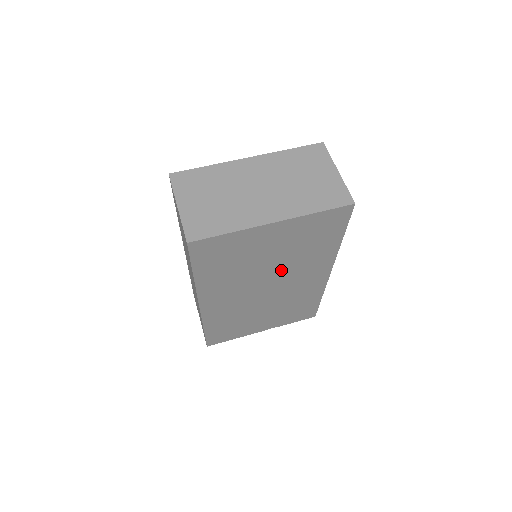
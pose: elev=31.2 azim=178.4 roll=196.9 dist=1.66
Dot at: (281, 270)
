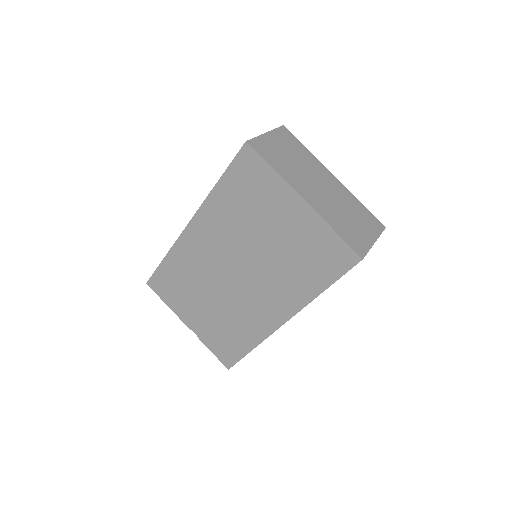
Dot at: (262, 265)
